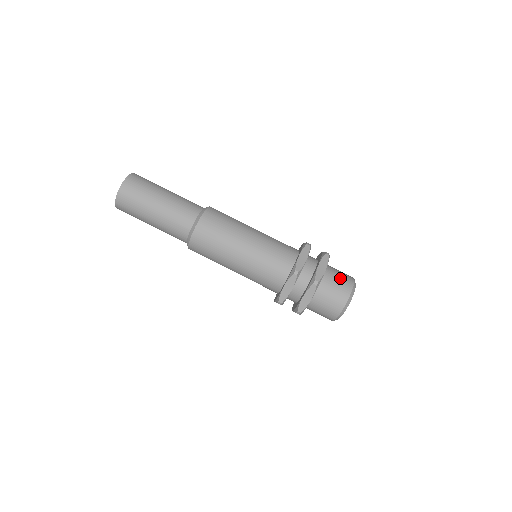
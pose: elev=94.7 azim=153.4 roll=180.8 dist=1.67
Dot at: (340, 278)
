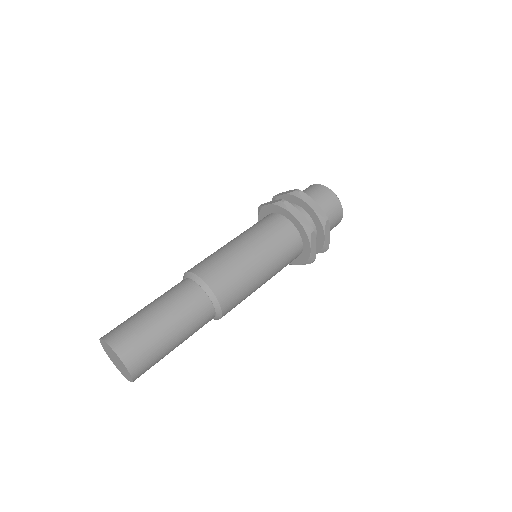
Dot at: (320, 195)
